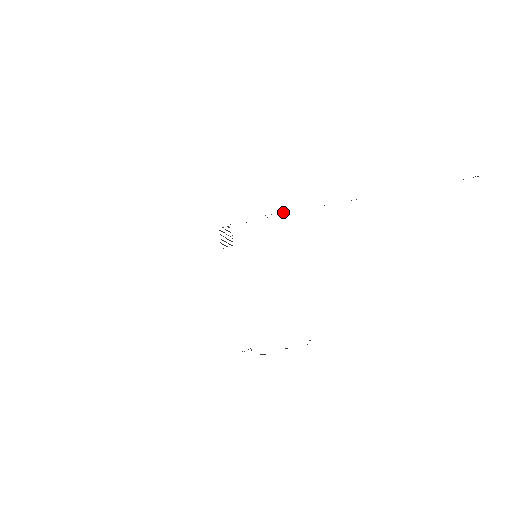
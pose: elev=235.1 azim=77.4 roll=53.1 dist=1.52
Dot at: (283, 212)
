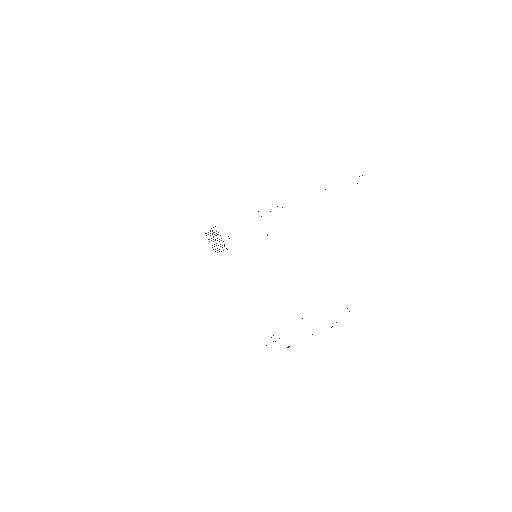
Dot at: occluded
